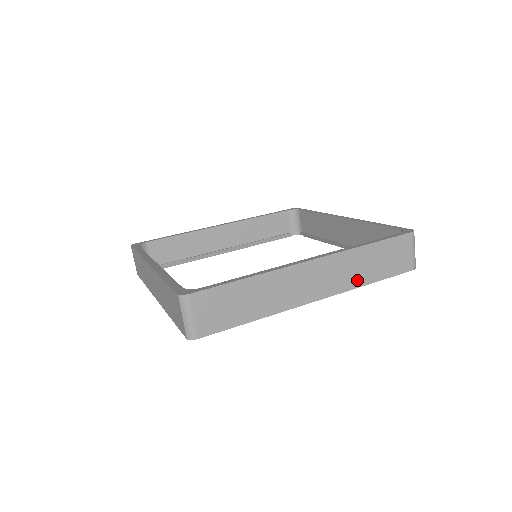
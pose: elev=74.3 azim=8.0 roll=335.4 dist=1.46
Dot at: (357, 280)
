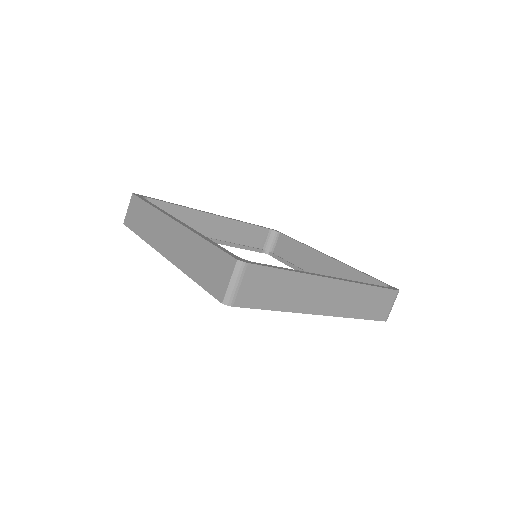
Dot at: (352, 311)
